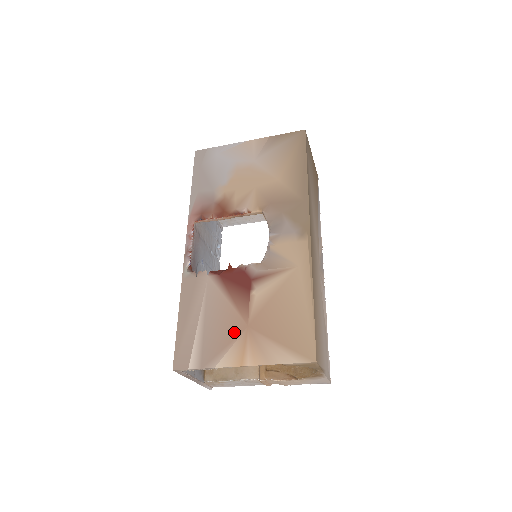
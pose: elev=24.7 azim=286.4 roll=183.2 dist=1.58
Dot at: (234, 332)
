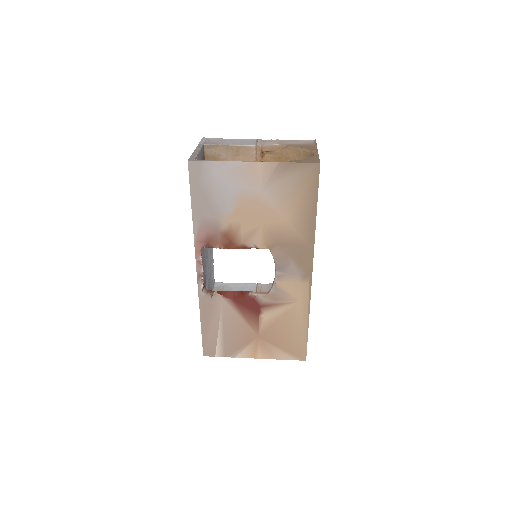
Dot at: (248, 339)
